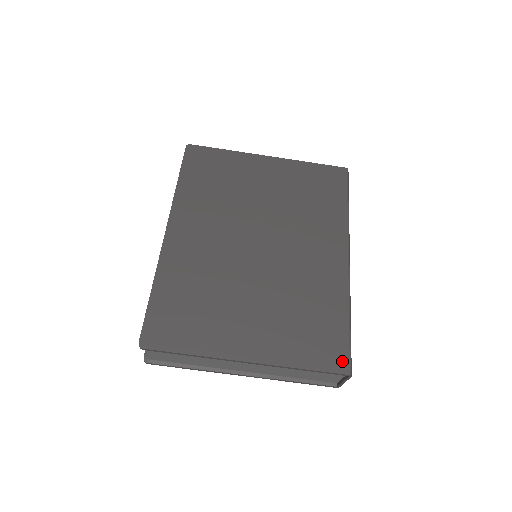
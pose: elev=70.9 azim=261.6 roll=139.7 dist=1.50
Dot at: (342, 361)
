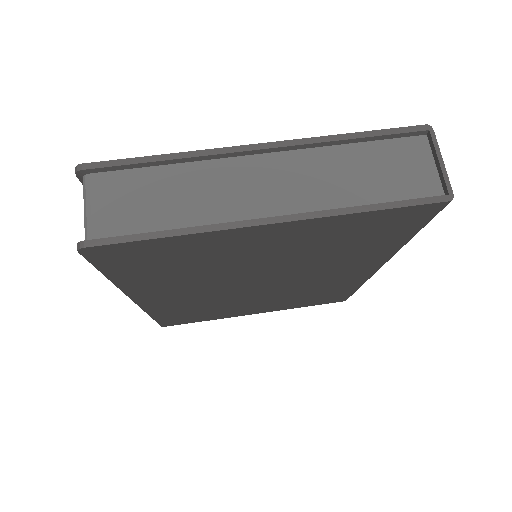
Dot at: occluded
